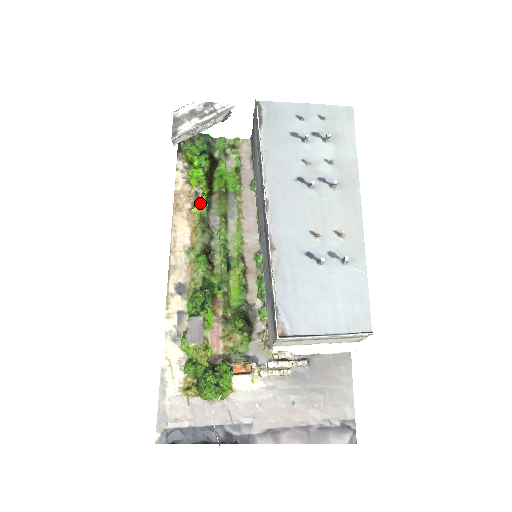
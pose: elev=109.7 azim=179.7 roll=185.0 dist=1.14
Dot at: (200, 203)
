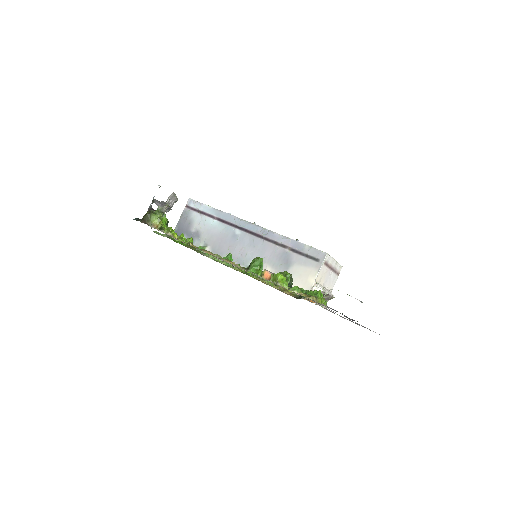
Dot at: (191, 242)
